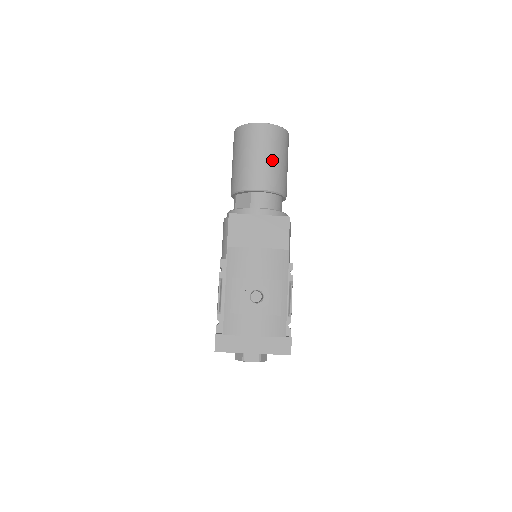
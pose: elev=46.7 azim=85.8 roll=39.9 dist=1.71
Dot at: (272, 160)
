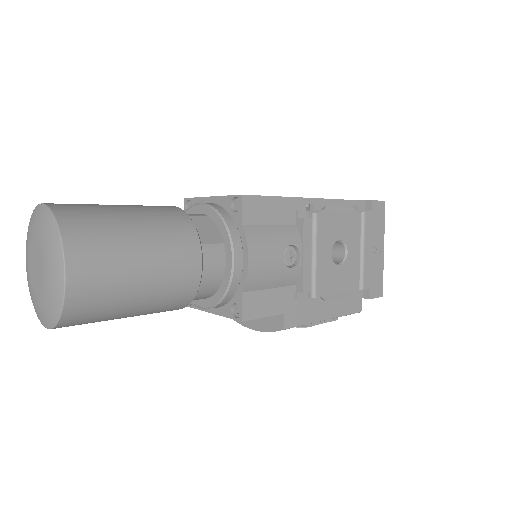
Dot at: (130, 316)
